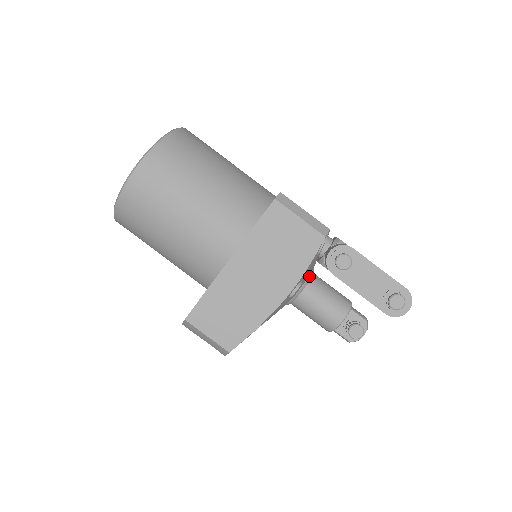
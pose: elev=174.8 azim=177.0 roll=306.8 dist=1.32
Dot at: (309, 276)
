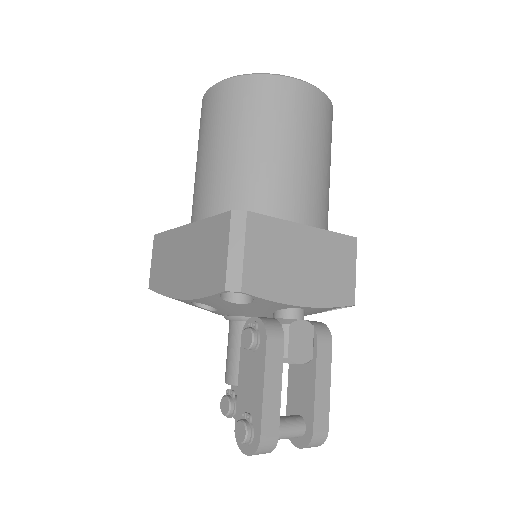
Dot at: (245, 317)
